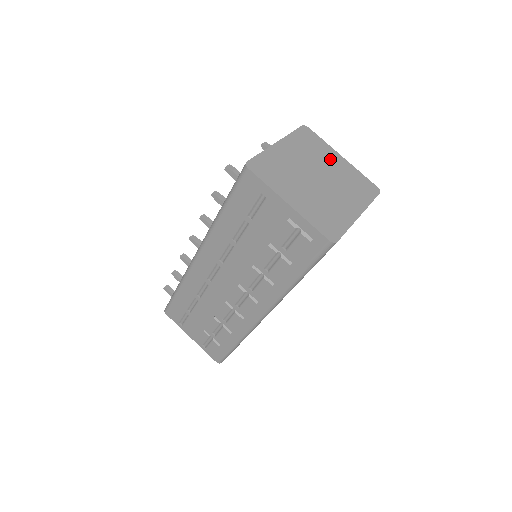
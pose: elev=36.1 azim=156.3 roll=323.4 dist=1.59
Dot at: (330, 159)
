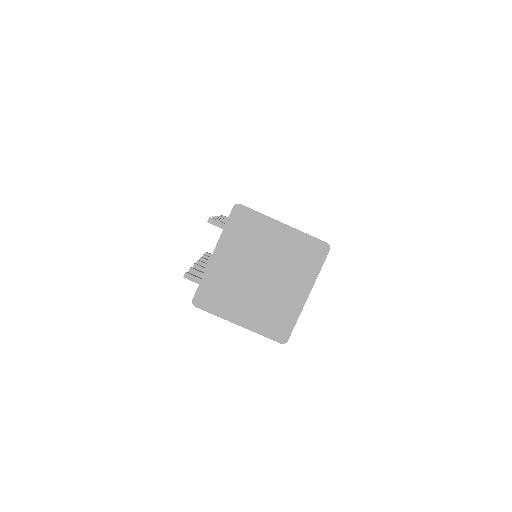
Dot at: (270, 238)
